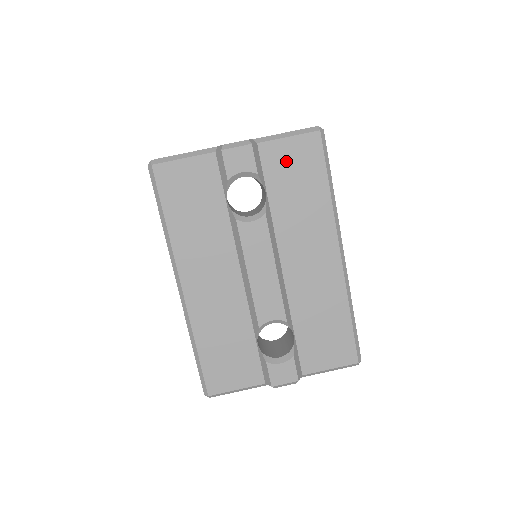
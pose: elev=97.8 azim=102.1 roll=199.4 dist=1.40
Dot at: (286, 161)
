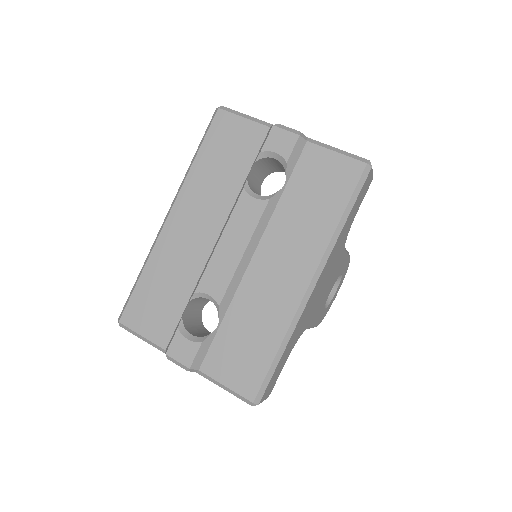
Dot at: (320, 171)
